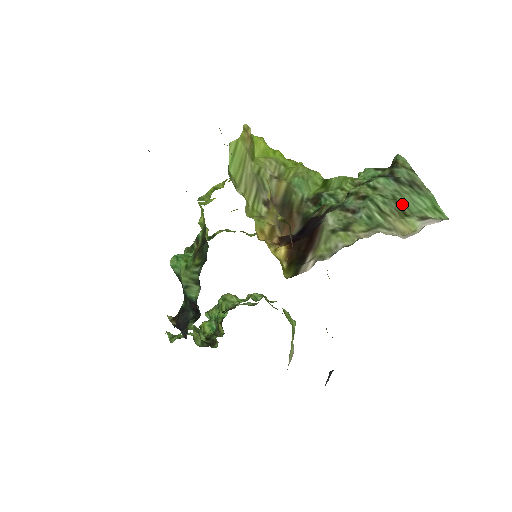
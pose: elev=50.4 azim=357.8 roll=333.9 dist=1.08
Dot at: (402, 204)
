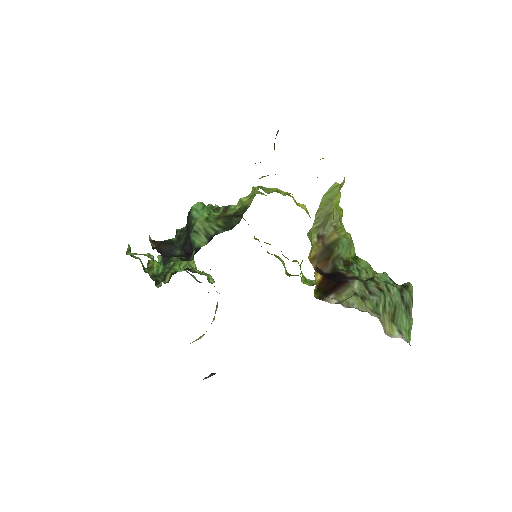
Dot at: (397, 314)
